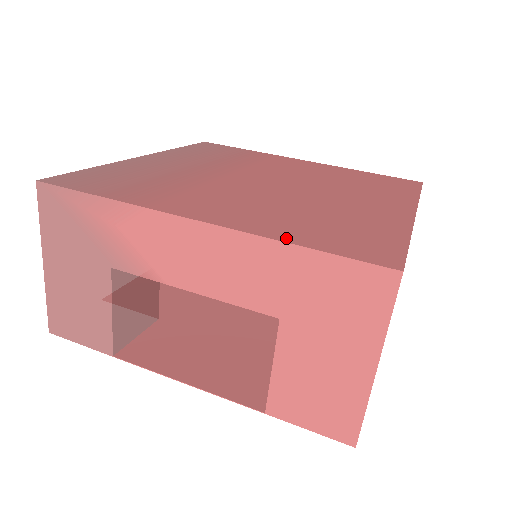
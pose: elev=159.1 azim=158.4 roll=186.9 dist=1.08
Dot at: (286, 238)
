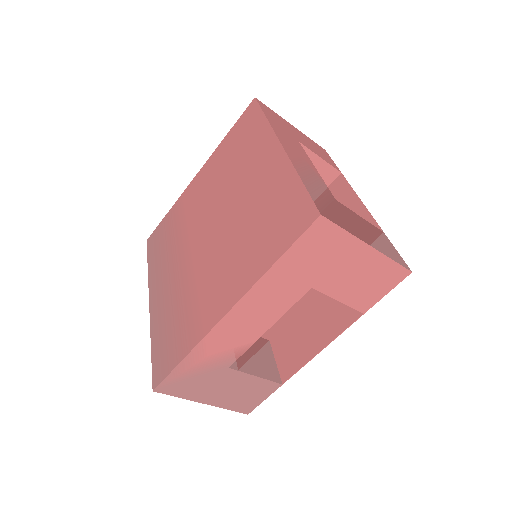
Dot at: (265, 267)
